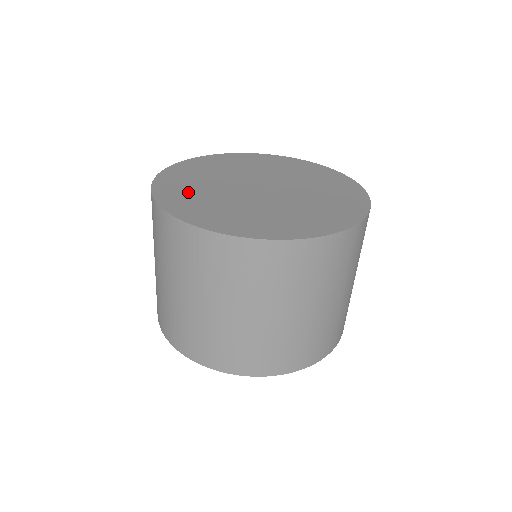
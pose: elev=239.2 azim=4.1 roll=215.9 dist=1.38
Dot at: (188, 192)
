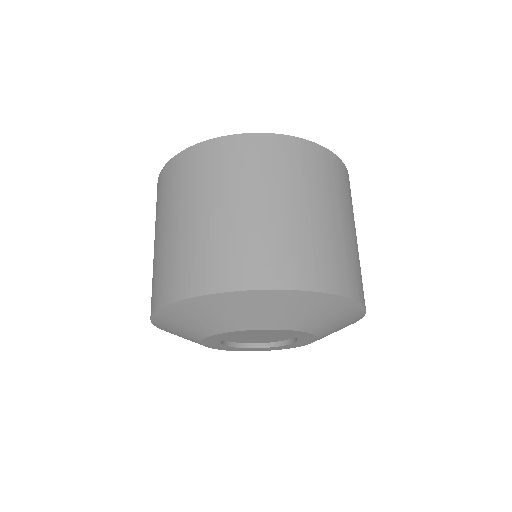
Dot at: occluded
